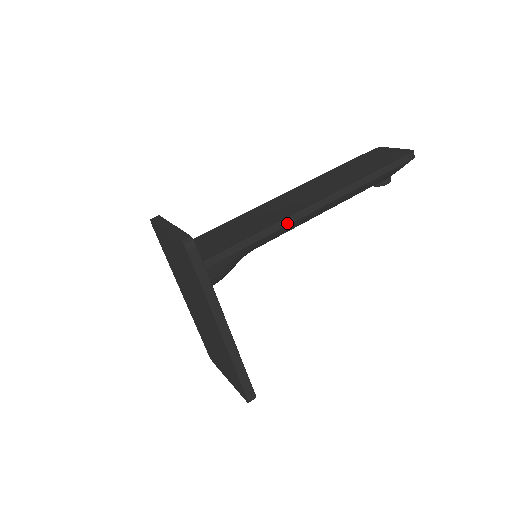
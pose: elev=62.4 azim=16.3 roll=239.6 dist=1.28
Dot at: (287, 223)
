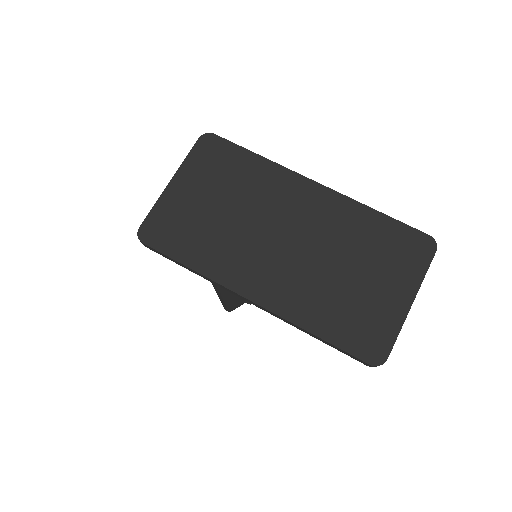
Dot at: occluded
